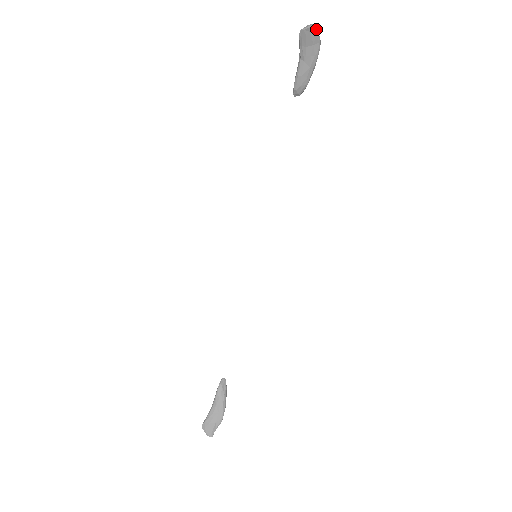
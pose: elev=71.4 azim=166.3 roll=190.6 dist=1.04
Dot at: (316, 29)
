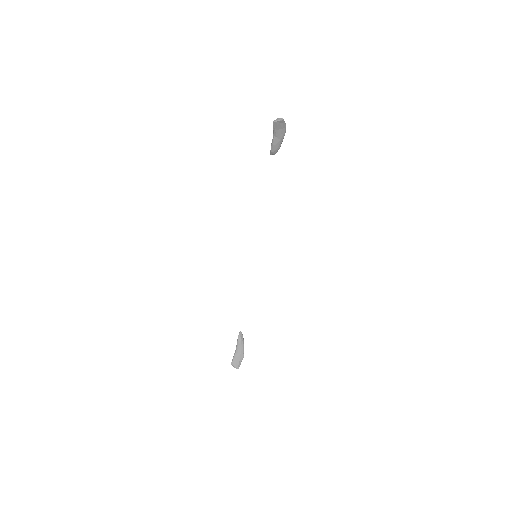
Dot at: (283, 121)
